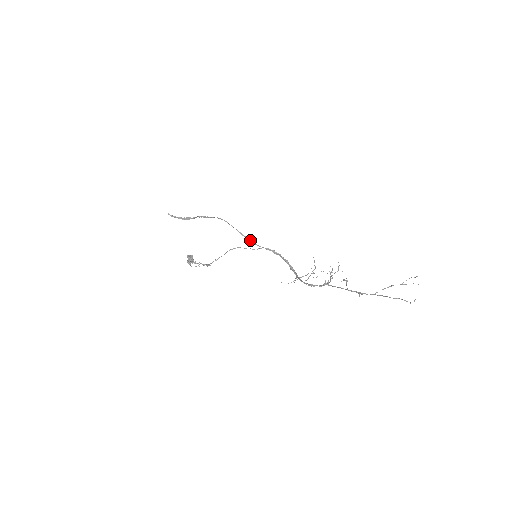
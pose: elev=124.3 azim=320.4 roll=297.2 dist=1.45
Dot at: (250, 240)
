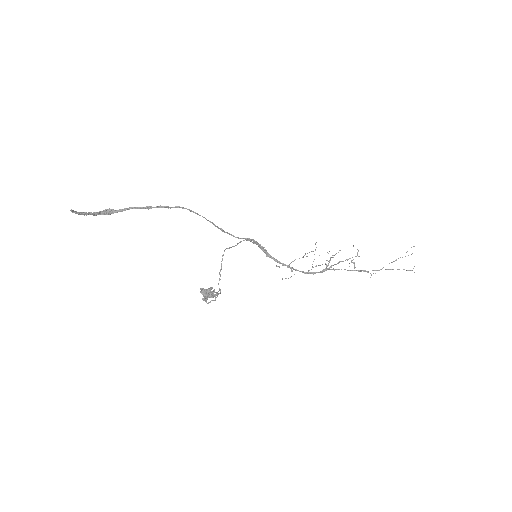
Dot at: occluded
